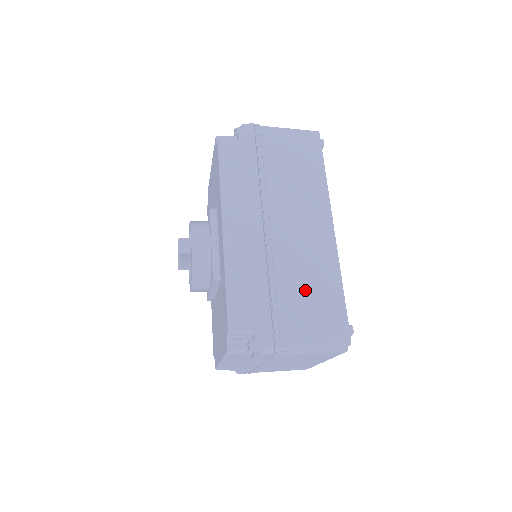
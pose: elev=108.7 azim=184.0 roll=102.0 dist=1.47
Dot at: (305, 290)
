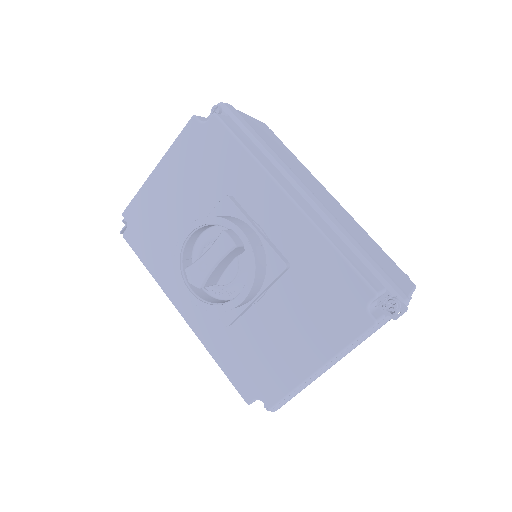
Dot at: (371, 248)
